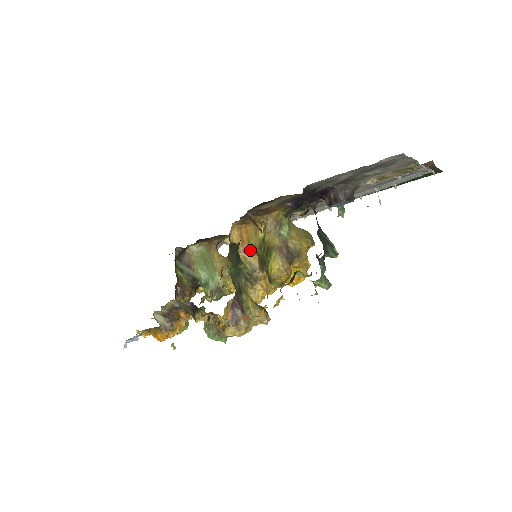
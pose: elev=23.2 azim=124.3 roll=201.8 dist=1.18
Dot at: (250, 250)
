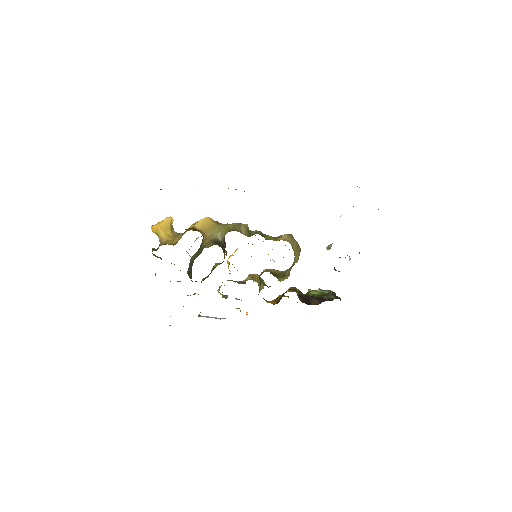
Dot at: occluded
